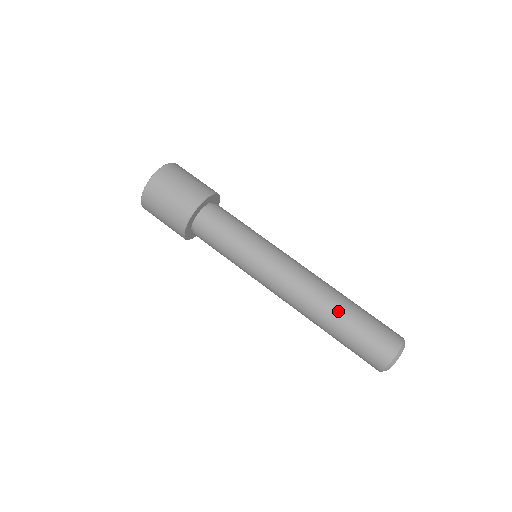
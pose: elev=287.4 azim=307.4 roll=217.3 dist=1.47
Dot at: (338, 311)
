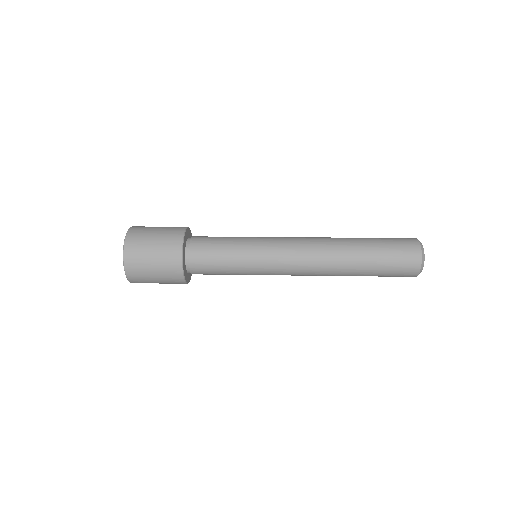
Dot at: (352, 238)
